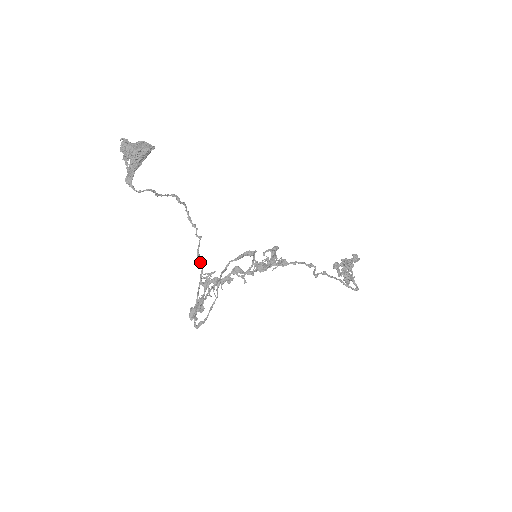
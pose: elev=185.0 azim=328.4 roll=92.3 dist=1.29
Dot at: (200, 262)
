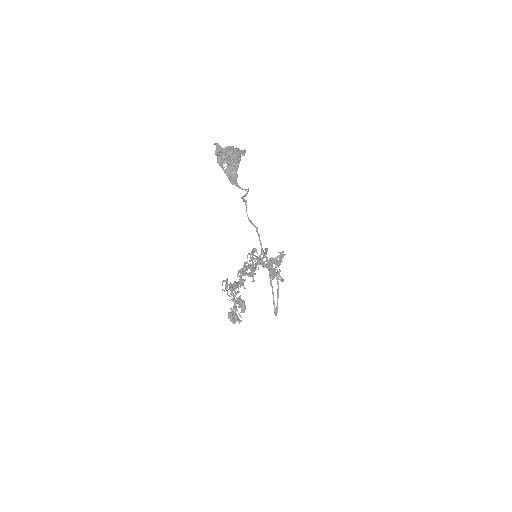
Dot at: (264, 256)
